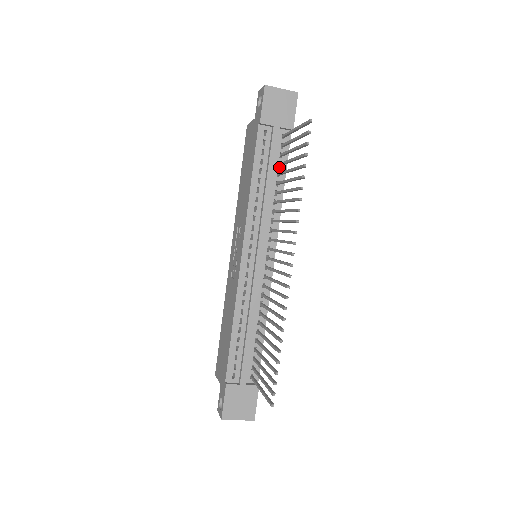
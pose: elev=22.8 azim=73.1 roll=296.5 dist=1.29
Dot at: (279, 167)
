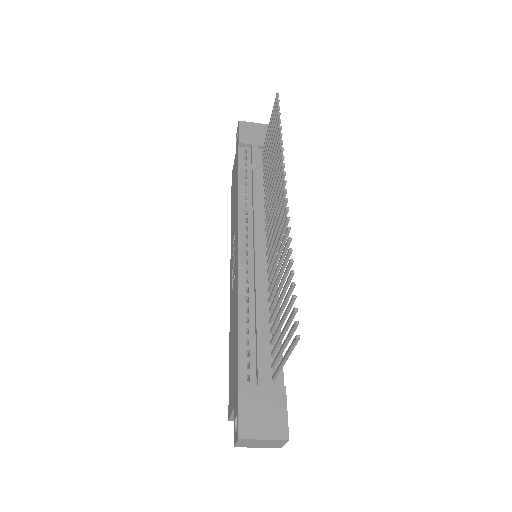
Dot at: occluded
